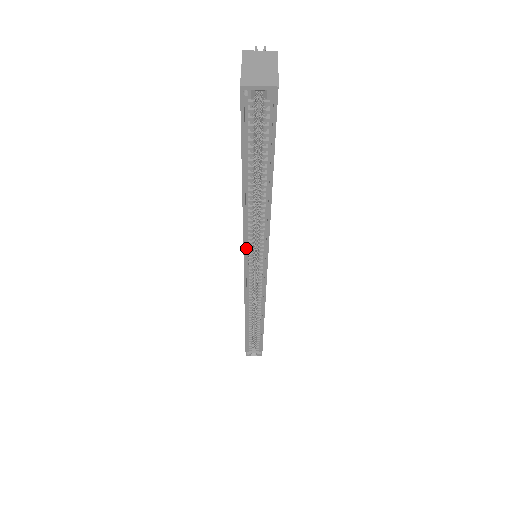
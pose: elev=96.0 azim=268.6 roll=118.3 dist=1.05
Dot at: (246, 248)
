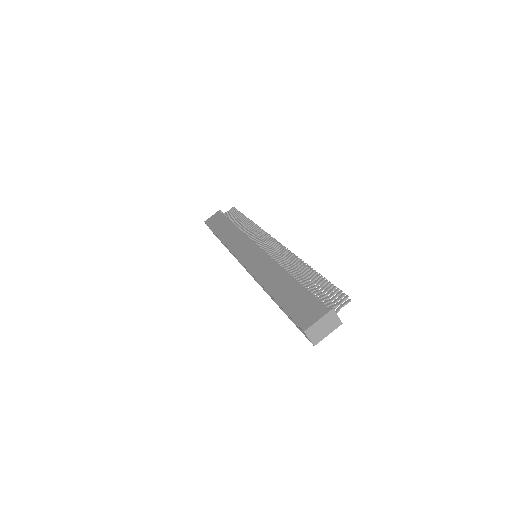
Dot at: (251, 271)
